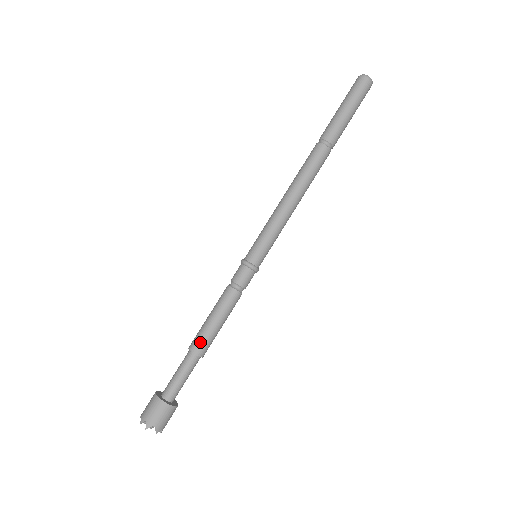
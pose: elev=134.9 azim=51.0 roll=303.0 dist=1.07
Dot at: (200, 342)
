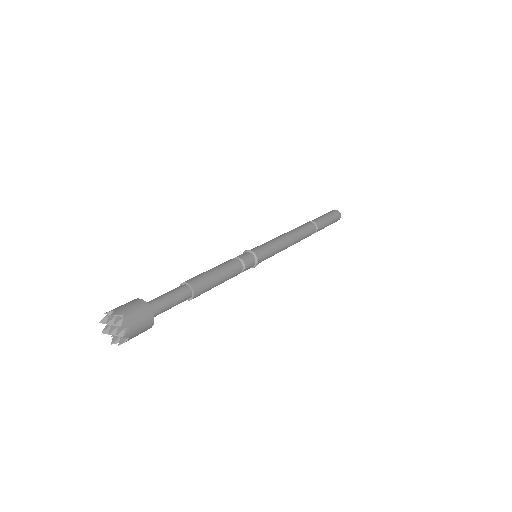
Dot at: (196, 278)
